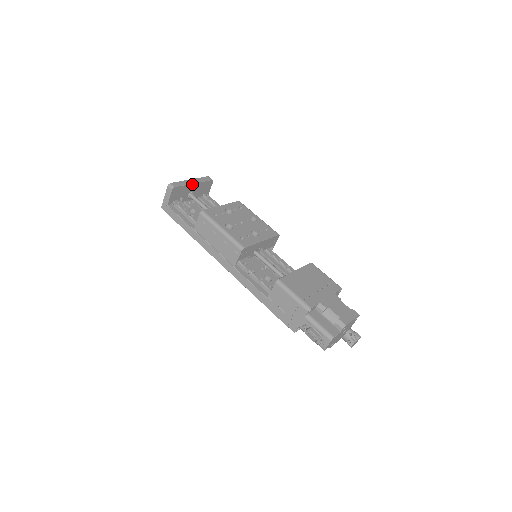
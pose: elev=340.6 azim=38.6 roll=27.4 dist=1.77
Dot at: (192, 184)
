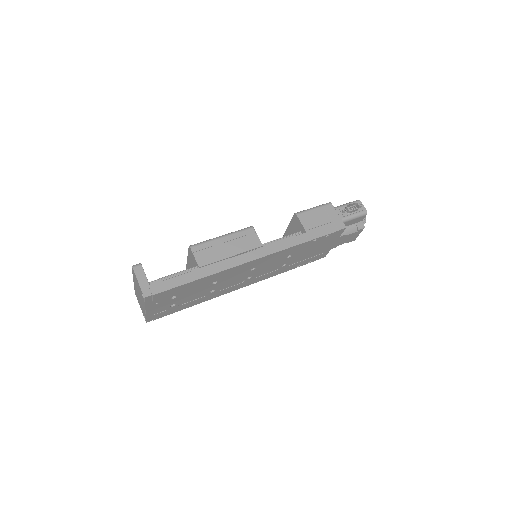
Dot at: occluded
